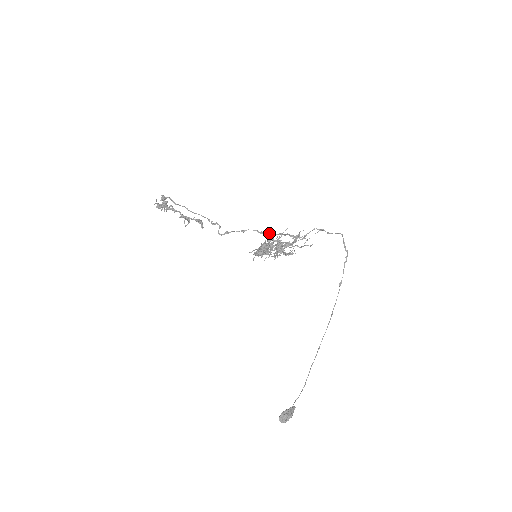
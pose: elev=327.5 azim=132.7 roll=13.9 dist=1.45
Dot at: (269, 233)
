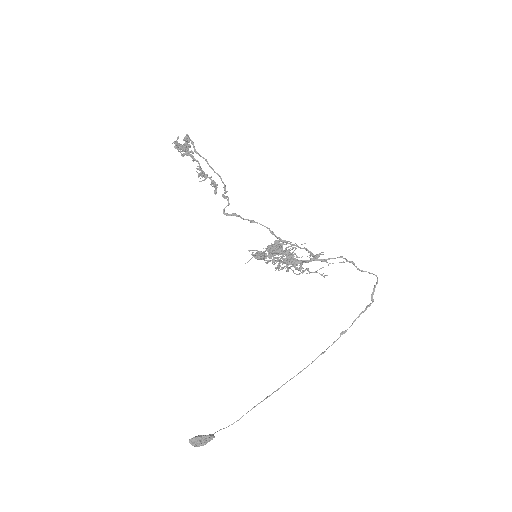
Dot at: (279, 239)
